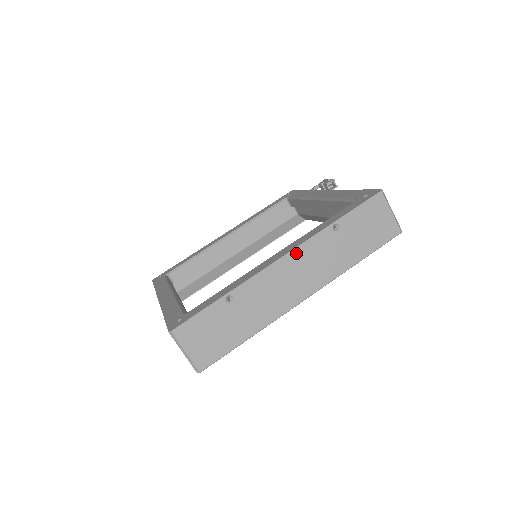
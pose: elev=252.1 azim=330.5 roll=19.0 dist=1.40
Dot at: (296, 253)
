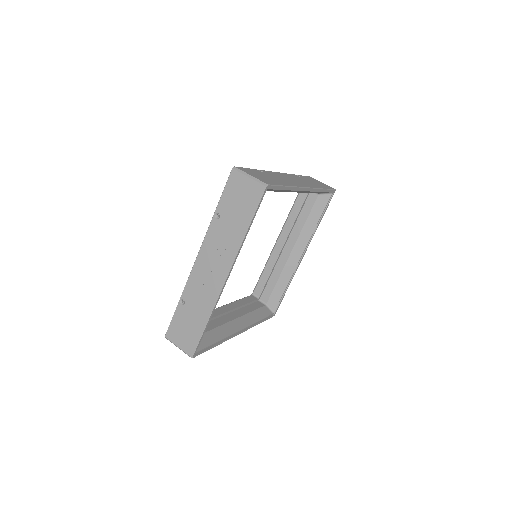
Dot at: (285, 174)
